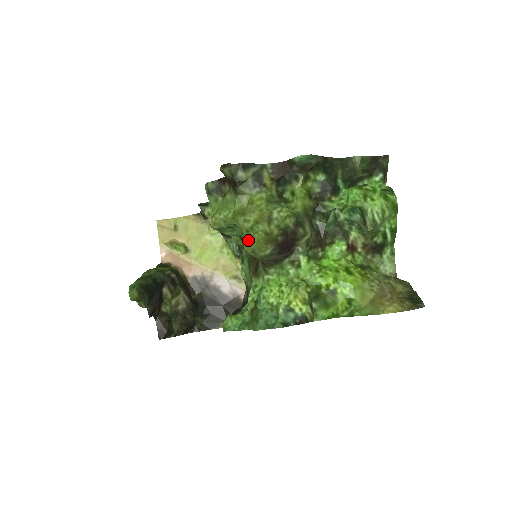
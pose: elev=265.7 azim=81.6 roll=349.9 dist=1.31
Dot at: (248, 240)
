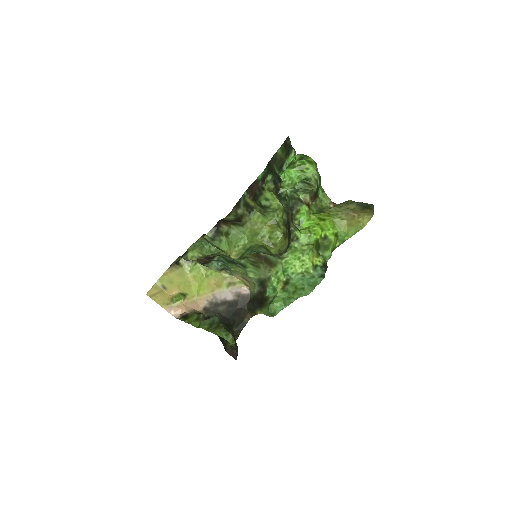
Dot at: (273, 247)
